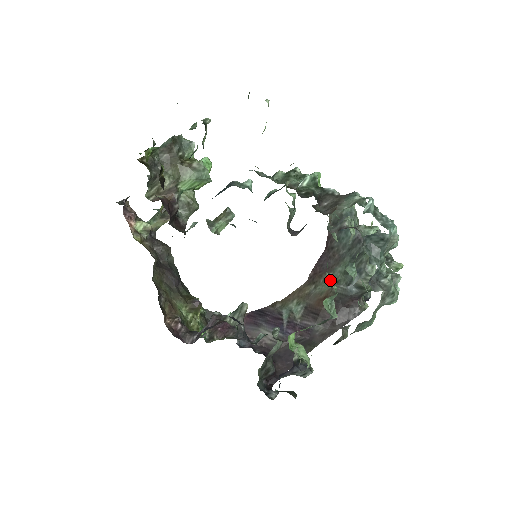
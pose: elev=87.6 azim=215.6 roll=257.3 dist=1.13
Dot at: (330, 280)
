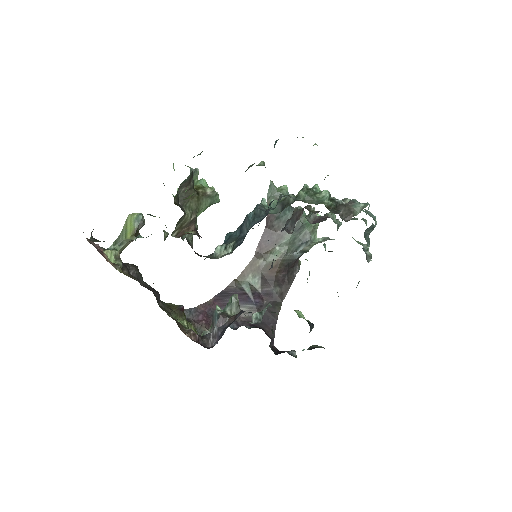
Dot at: (278, 251)
